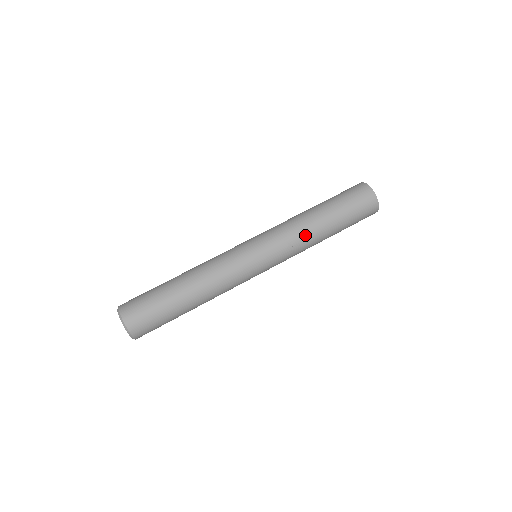
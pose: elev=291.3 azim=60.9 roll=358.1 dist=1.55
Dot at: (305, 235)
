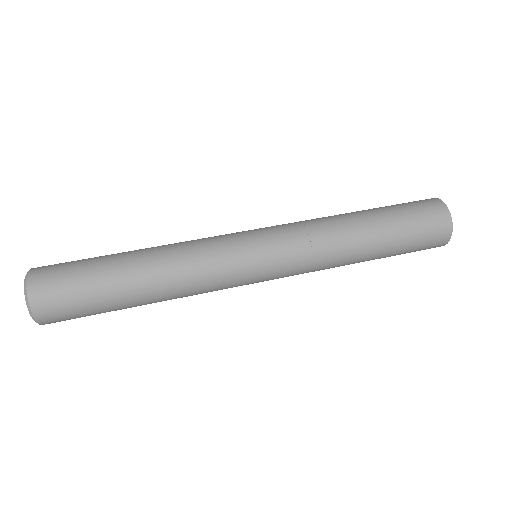
Dot at: (334, 237)
